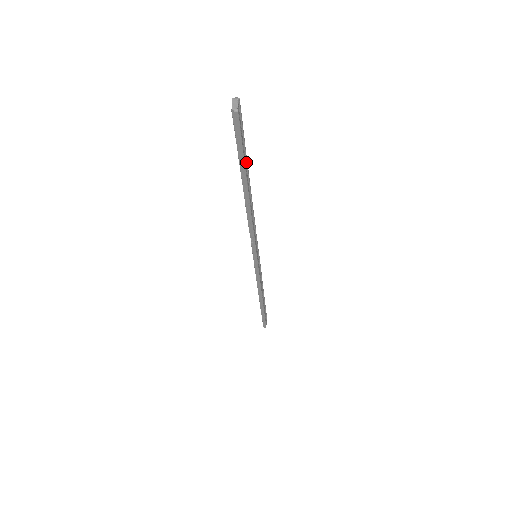
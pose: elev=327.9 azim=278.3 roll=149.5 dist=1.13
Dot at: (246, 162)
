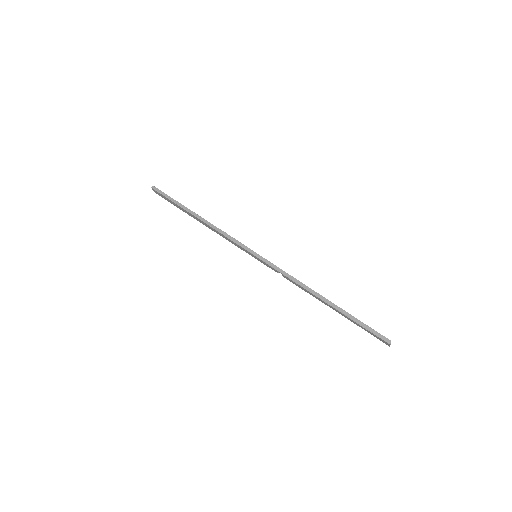
Dot at: (346, 313)
